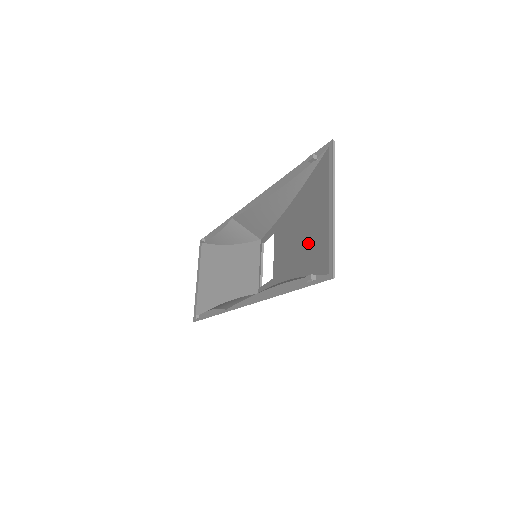
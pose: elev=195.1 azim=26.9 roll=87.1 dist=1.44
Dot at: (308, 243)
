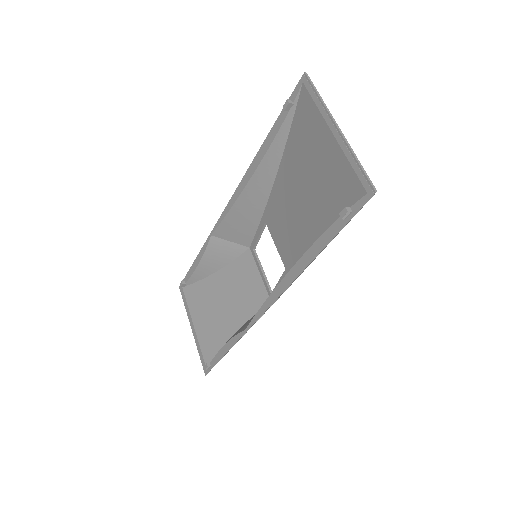
Dot at: (320, 191)
